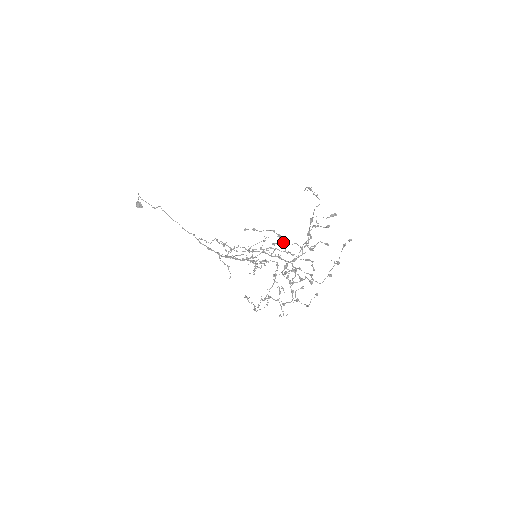
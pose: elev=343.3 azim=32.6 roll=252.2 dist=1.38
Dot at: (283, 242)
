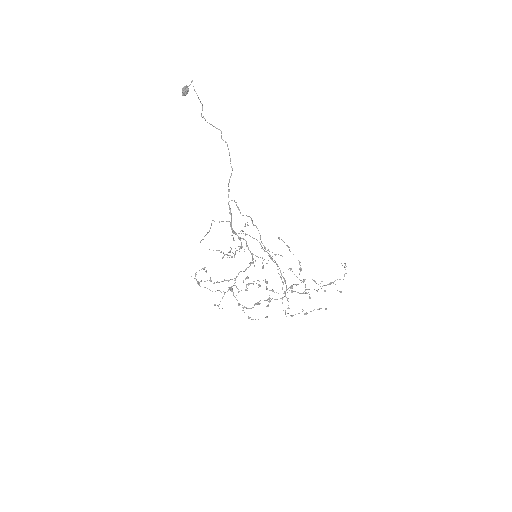
Dot at: occluded
